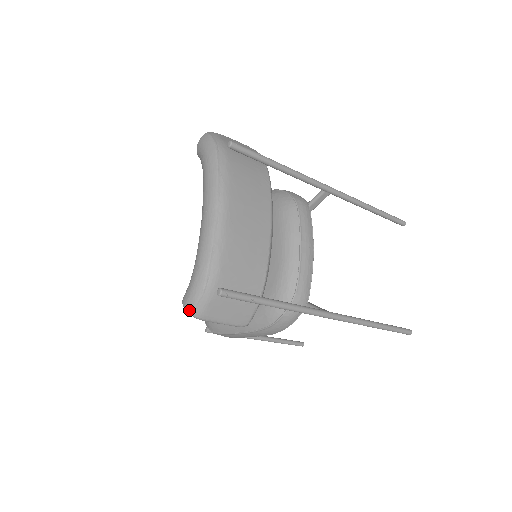
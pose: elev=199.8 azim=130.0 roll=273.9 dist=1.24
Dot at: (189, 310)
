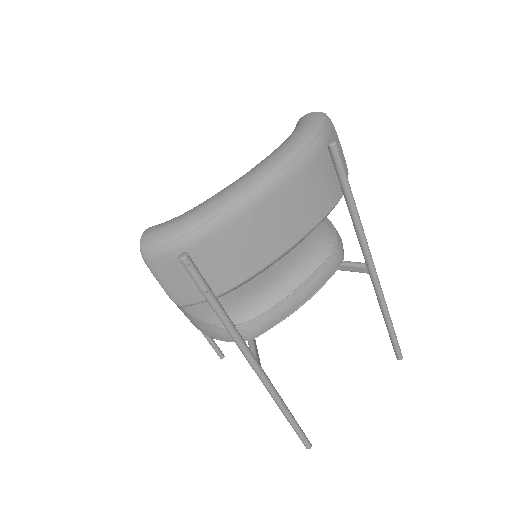
Dot at: (143, 242)
